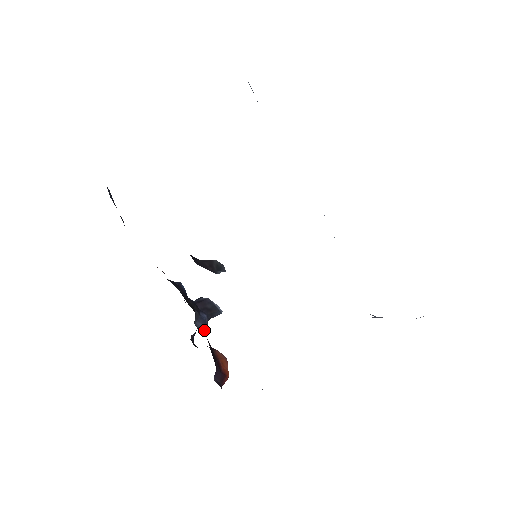
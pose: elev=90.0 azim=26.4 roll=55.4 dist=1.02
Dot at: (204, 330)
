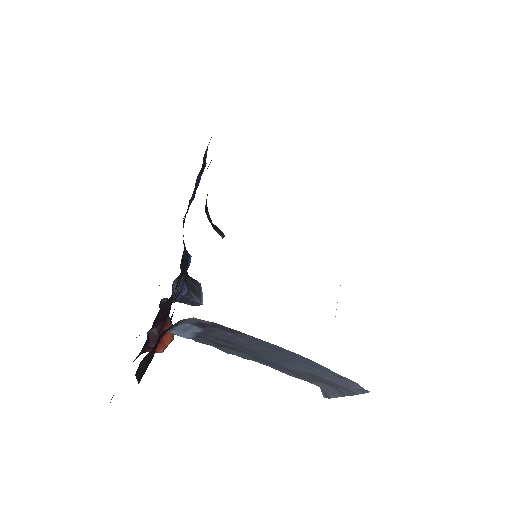
Dot at: (176, 295)
